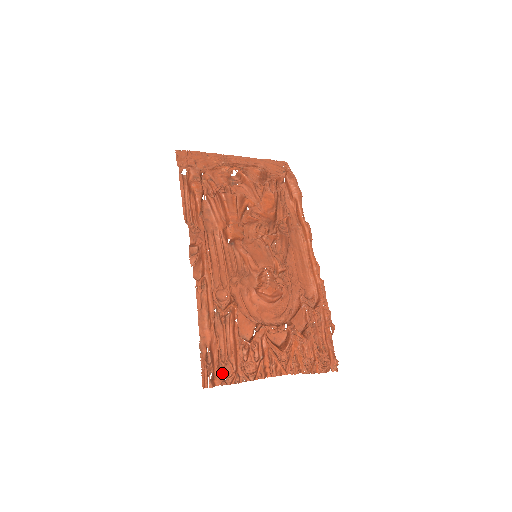
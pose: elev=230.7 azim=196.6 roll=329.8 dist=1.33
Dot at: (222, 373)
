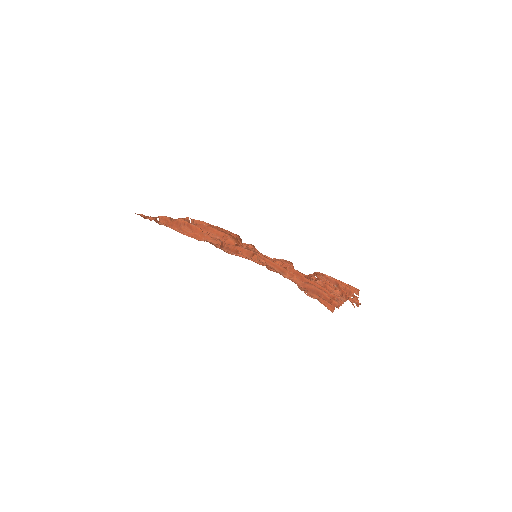
Dot at: occluded
